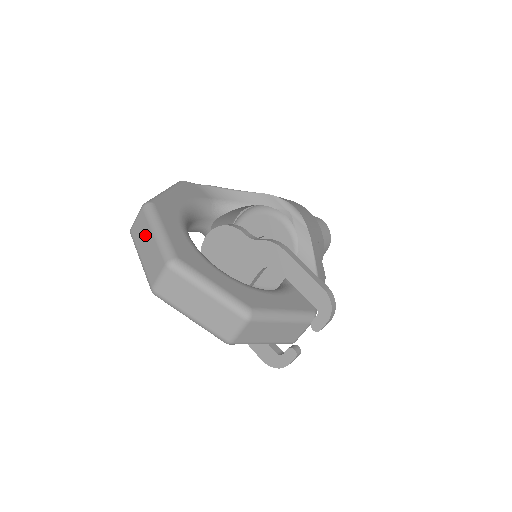
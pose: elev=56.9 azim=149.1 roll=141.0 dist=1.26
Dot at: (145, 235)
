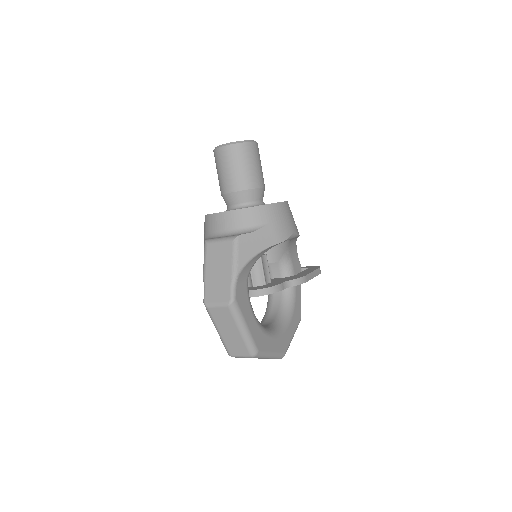
Dot at: occluded
